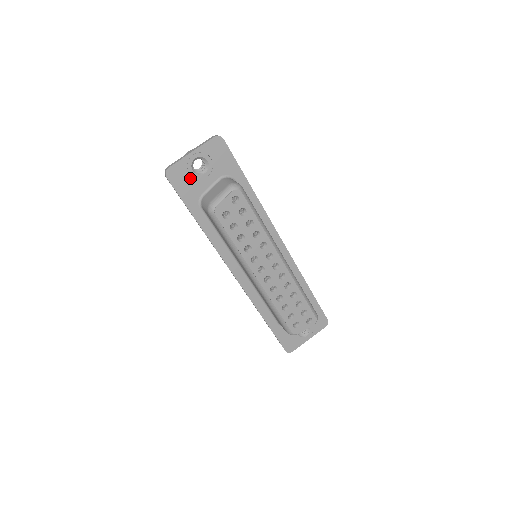
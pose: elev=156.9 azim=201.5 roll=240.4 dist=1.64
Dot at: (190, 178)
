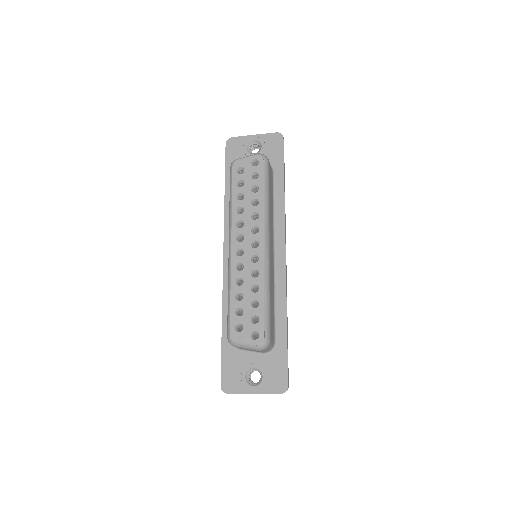
Dot at: (241, 152)
